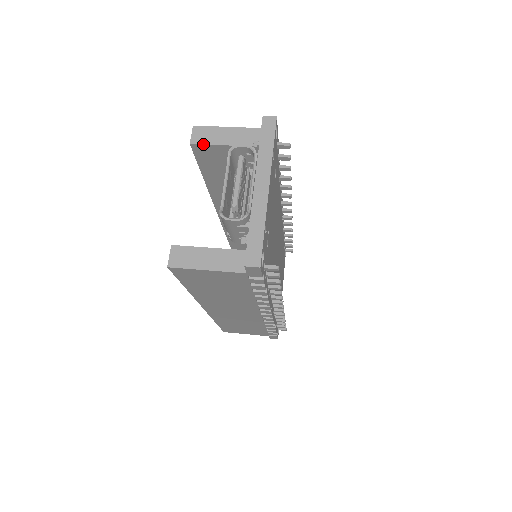
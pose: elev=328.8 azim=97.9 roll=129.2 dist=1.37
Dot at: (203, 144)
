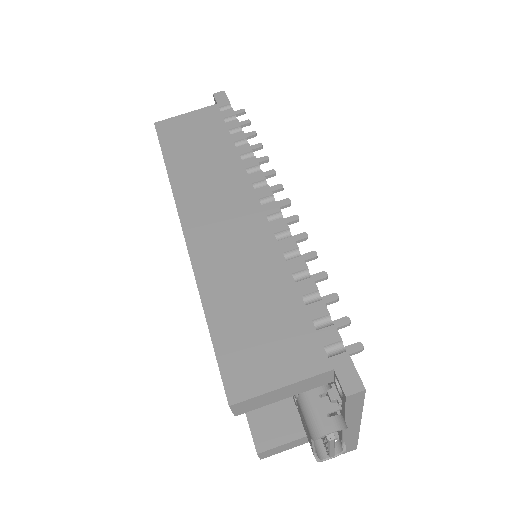
Dot at: occluded
